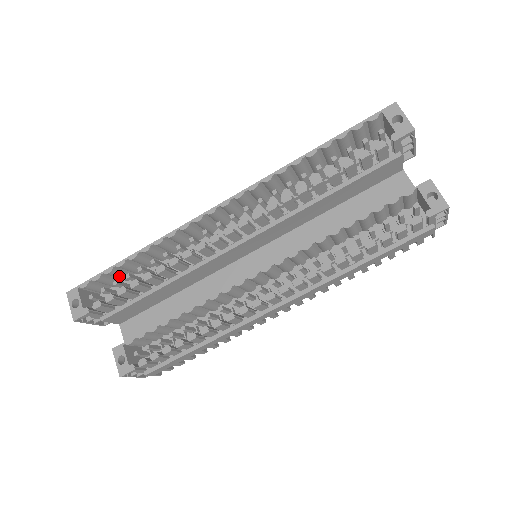
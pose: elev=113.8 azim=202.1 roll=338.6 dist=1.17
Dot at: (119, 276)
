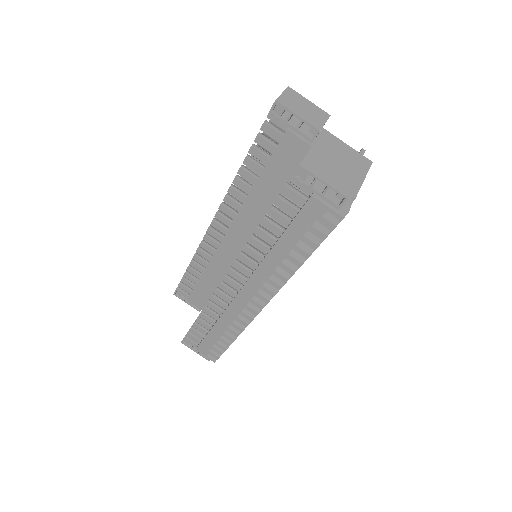
Dot at: occluded
